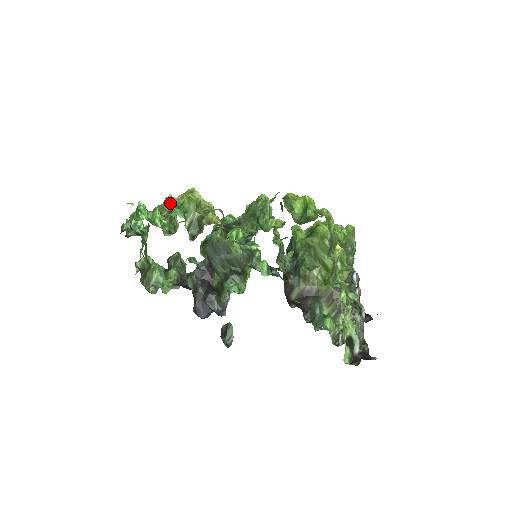
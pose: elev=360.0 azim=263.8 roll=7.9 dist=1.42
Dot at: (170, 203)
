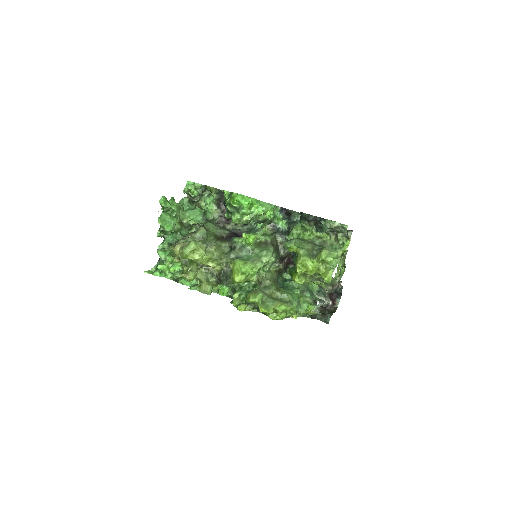
Dot at: (177, 255)
